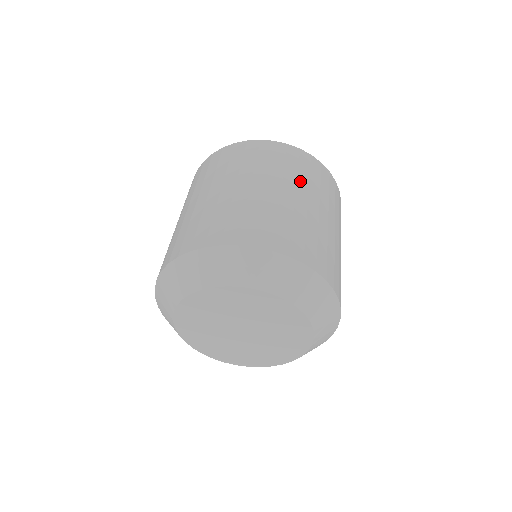
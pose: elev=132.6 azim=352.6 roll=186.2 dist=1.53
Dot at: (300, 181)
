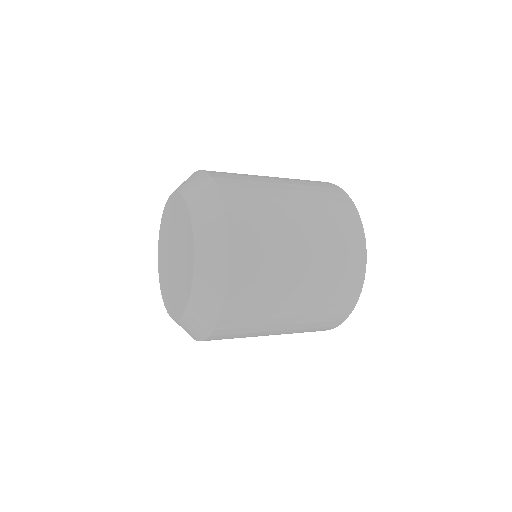
Dot at: (319, 214)
